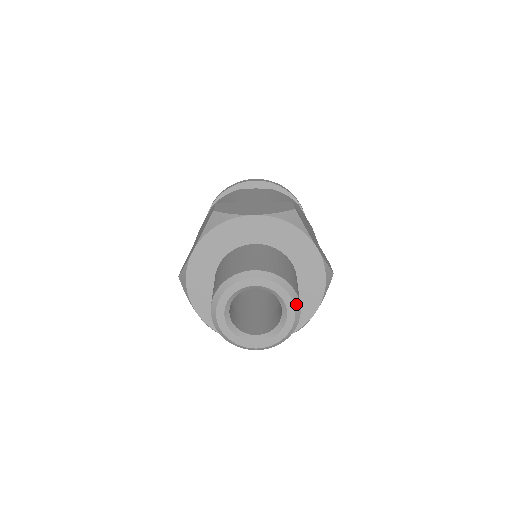
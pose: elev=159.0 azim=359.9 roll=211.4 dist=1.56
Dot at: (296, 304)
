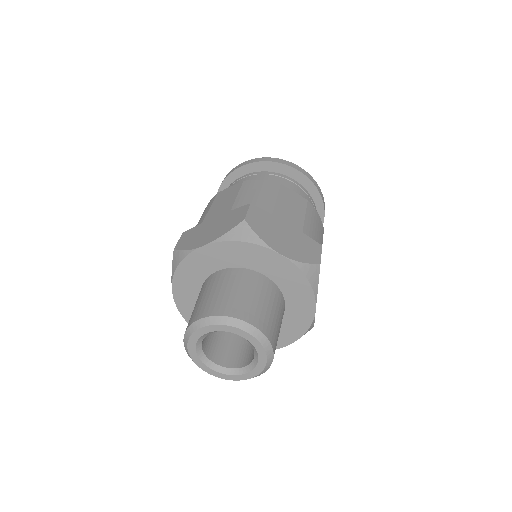
Dot at: (267, 366)
